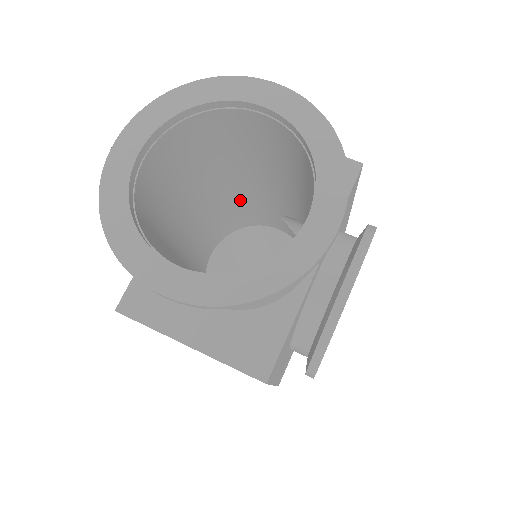
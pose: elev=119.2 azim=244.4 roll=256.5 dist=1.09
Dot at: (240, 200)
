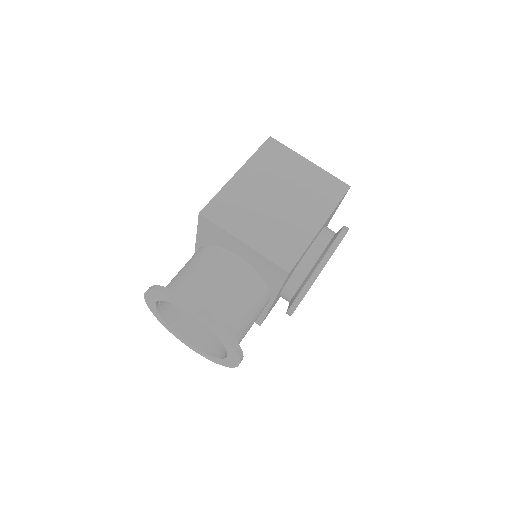
Dot at: occluded
